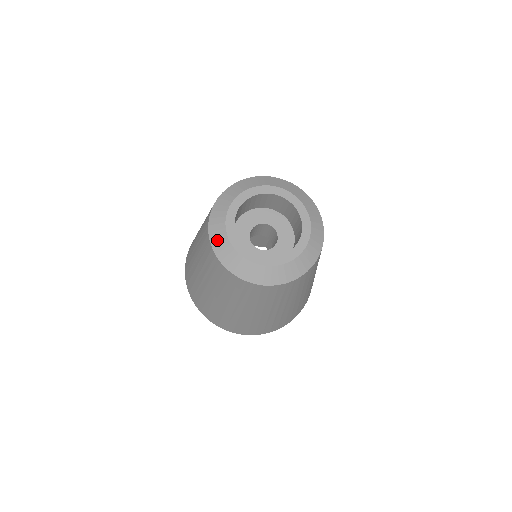
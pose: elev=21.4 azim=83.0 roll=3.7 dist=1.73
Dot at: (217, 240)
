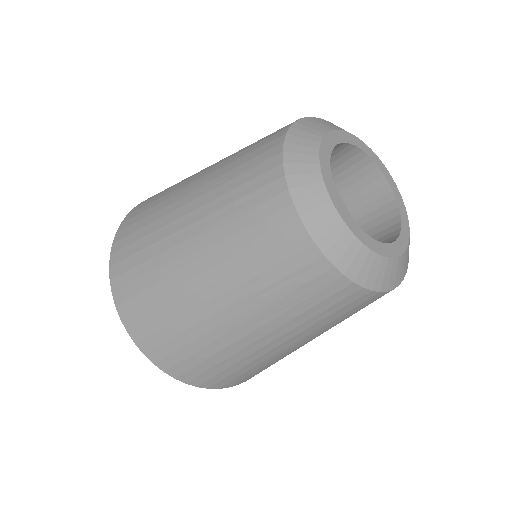
Dot at: (355, 265)
